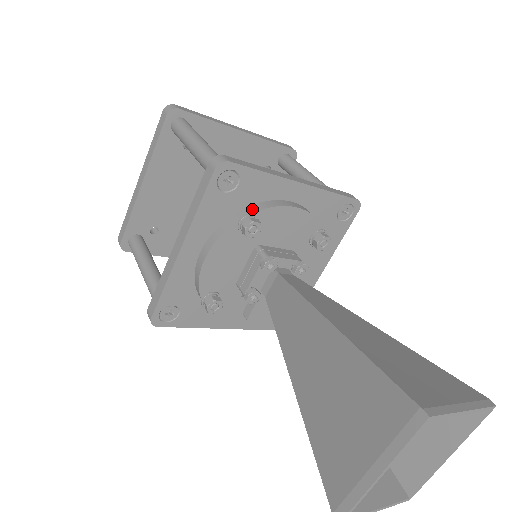
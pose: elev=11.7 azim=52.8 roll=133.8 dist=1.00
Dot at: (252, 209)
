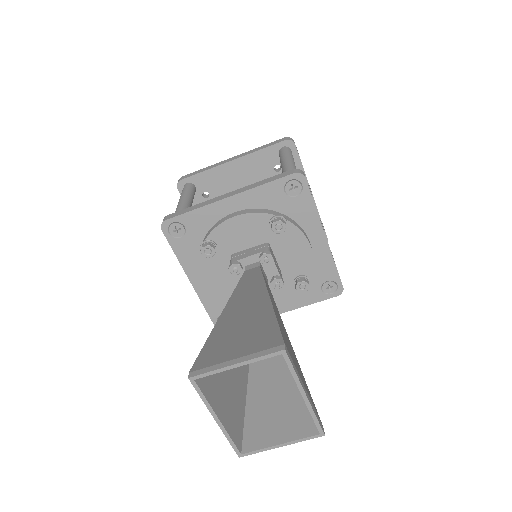
Dot at: (206, 236)
